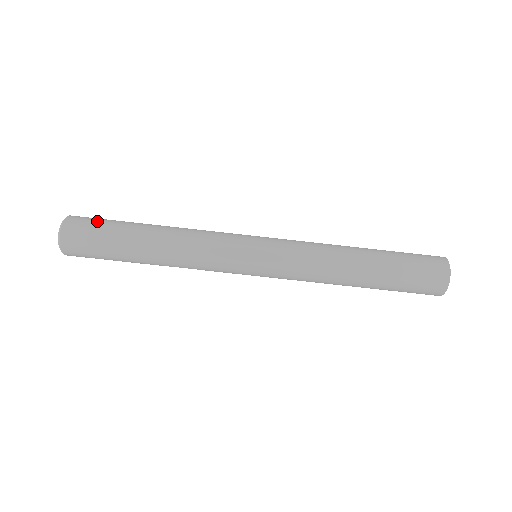
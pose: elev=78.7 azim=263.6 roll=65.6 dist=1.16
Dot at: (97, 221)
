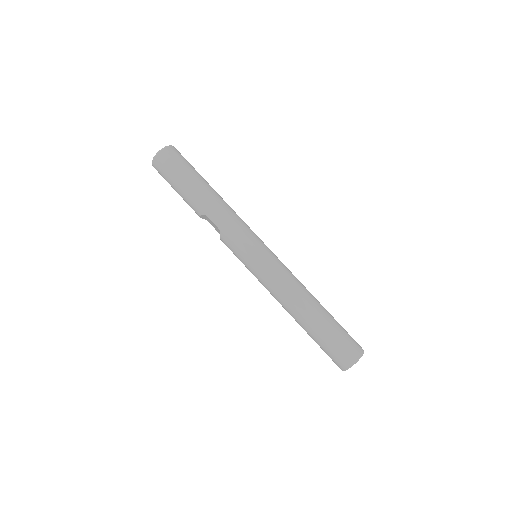
Dot at: occluded
